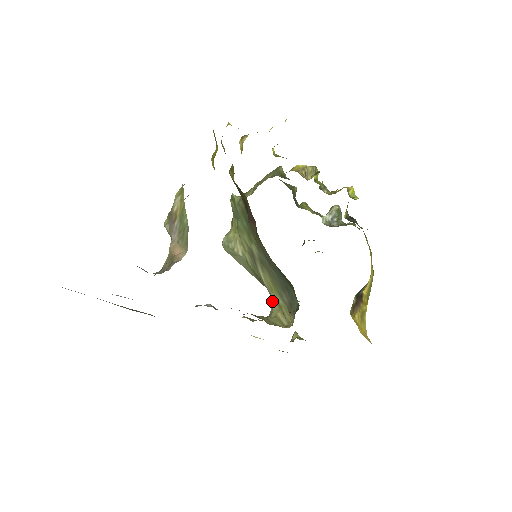
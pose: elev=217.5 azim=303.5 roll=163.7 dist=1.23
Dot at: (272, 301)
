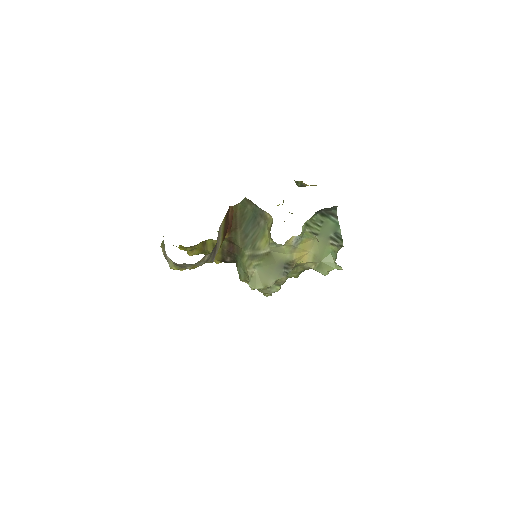
Dot at: (275, 243)
